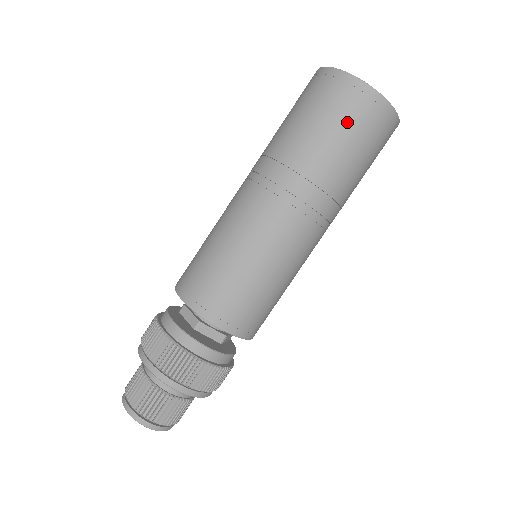
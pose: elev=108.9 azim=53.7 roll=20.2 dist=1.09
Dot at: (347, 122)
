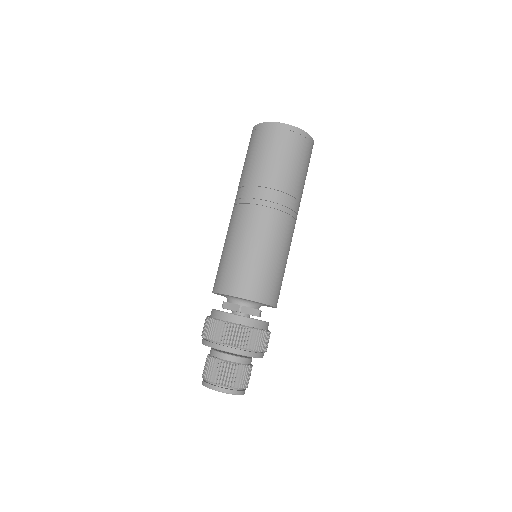
Dot at: (287, 150)
